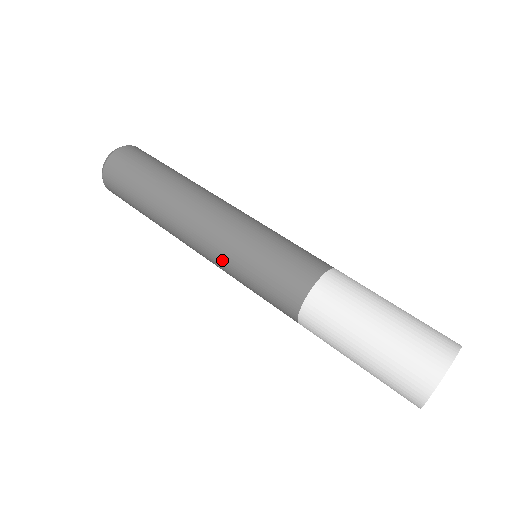
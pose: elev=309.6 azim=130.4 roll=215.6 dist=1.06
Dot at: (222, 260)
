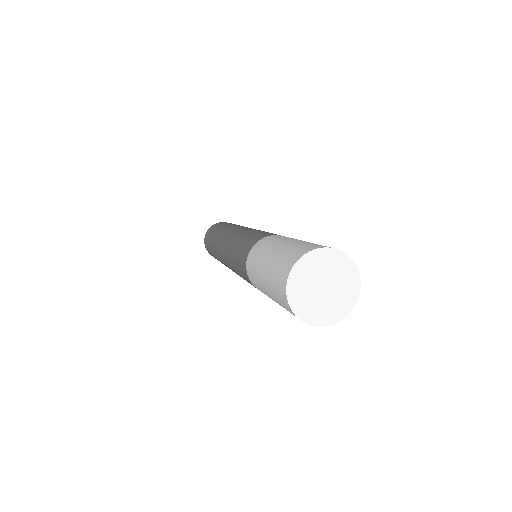
Dot at: (228, 253)
